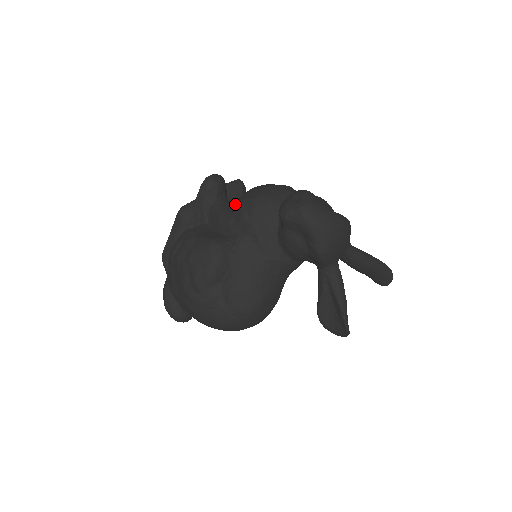
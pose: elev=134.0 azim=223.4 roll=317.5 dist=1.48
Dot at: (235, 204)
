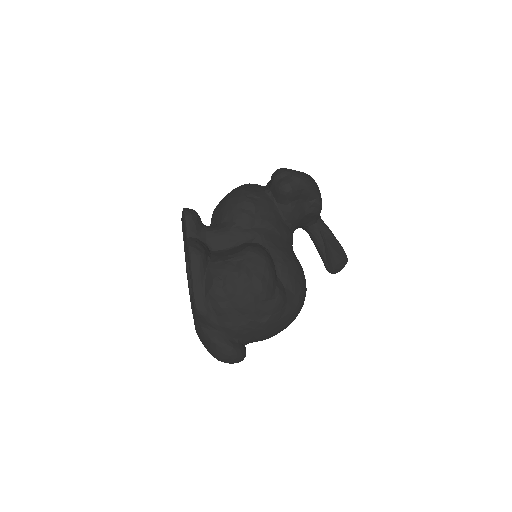
Dot at: (228, 217)
